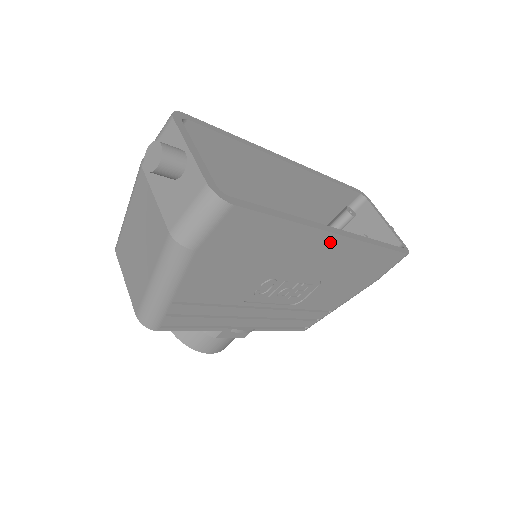
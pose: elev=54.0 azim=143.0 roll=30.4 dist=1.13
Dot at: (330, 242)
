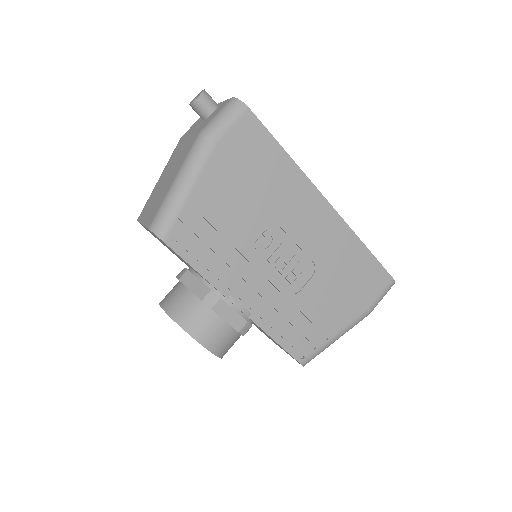
Dot at: (320, 207)
